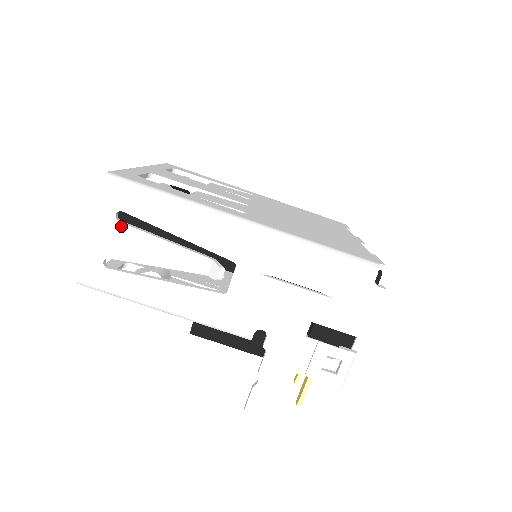
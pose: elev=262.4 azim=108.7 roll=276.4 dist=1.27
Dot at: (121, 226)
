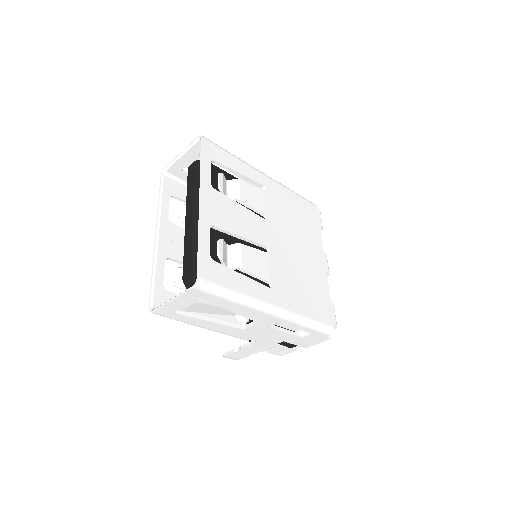
Dot at: (196, 303)
